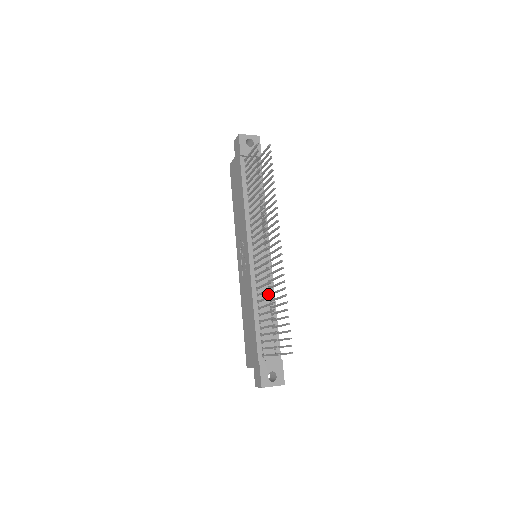
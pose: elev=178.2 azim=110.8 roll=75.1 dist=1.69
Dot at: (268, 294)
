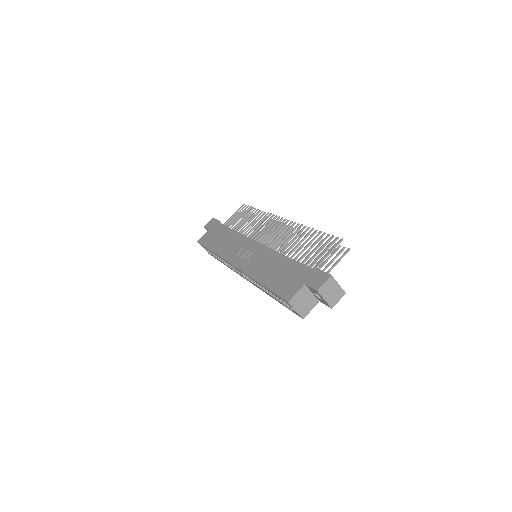
Dot at: occluded
